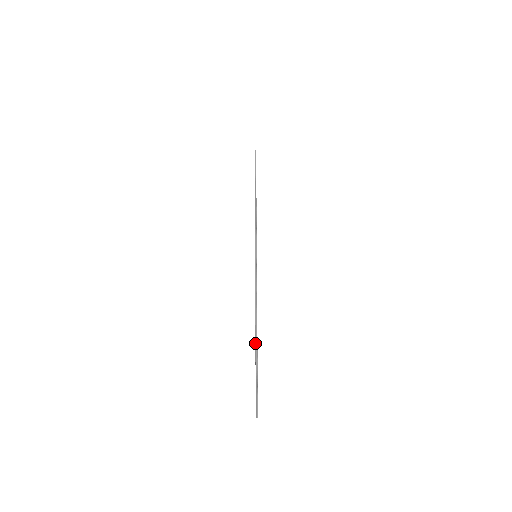
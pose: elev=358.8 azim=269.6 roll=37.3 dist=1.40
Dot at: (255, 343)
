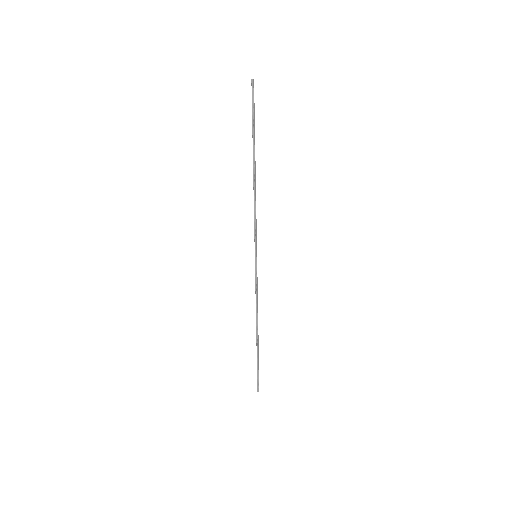
Dot at: (256, 341)
